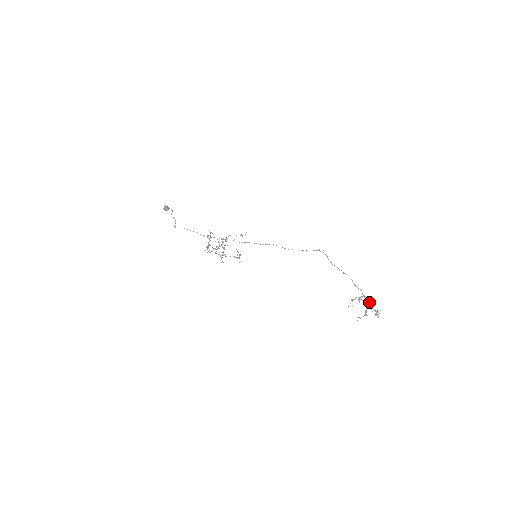
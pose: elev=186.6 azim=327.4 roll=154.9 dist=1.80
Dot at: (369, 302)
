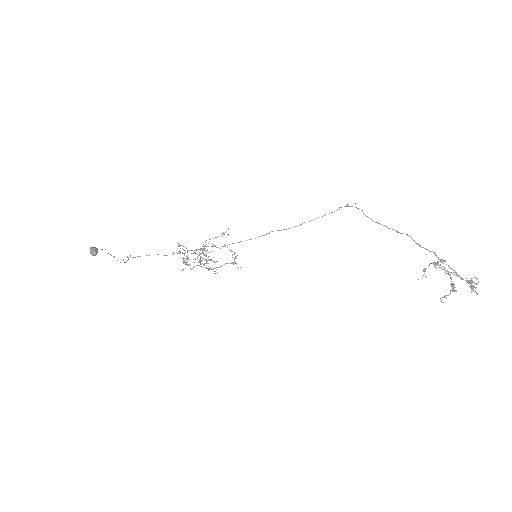
Dot at: occluded
